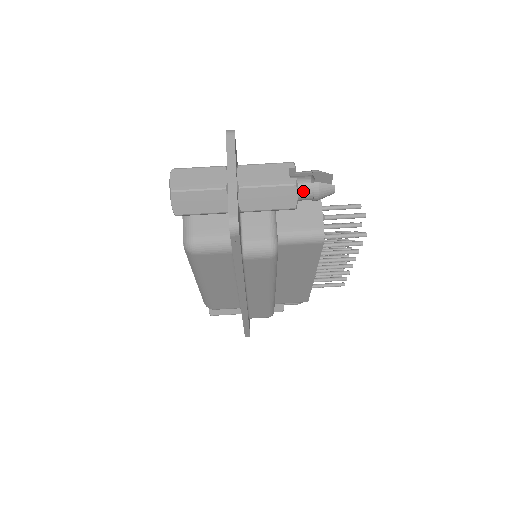
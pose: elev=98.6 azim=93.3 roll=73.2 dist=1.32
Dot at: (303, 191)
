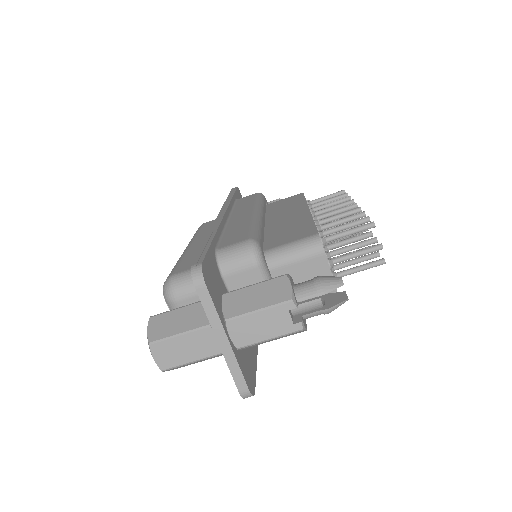
Dot at: occluded
